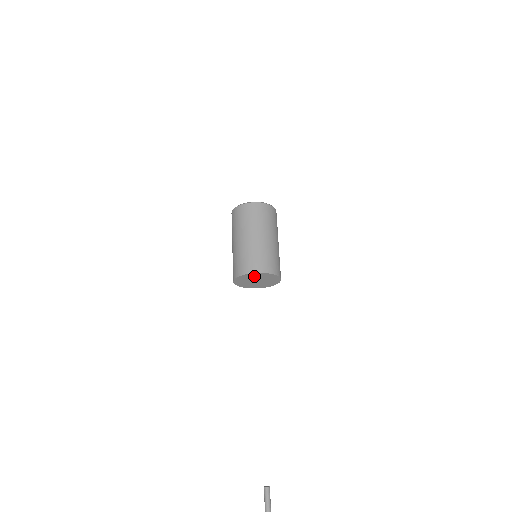
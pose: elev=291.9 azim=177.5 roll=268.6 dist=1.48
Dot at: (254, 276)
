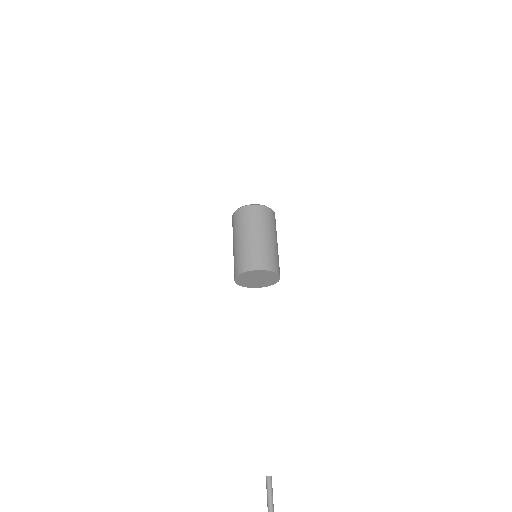
Dot at: (244, 277)
